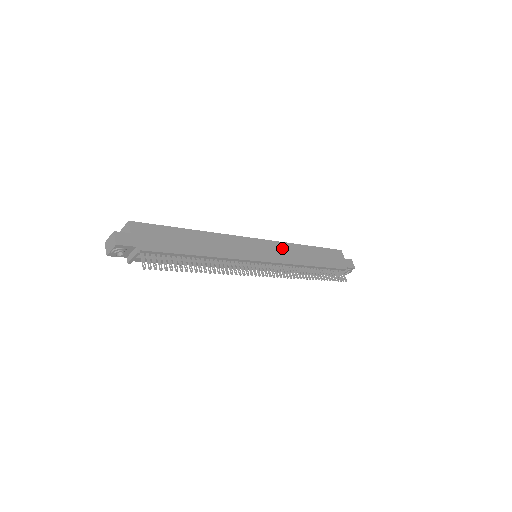
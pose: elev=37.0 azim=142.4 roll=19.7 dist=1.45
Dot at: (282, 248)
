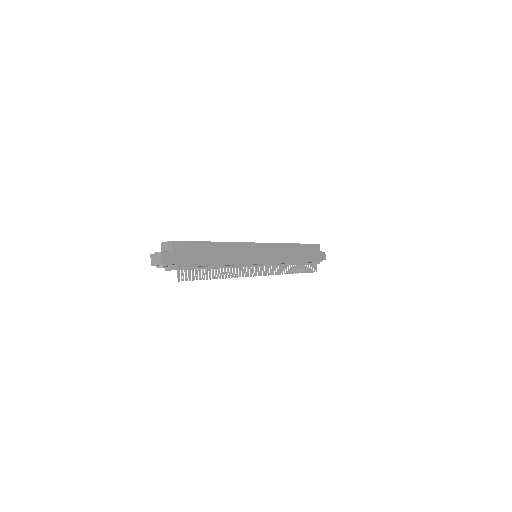
Dot at: (277, 249)
